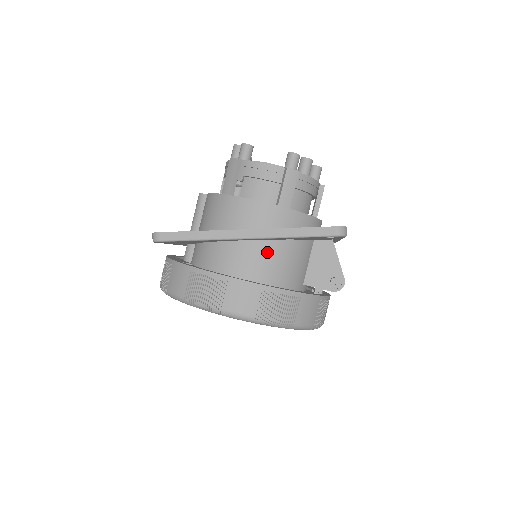
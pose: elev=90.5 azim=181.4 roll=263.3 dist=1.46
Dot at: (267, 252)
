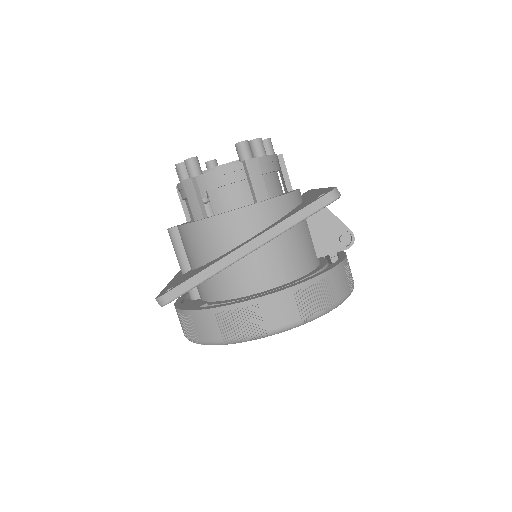
Dot at: (273, 252)
